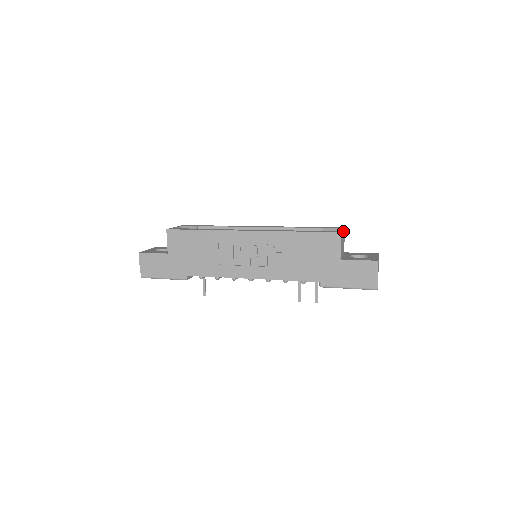
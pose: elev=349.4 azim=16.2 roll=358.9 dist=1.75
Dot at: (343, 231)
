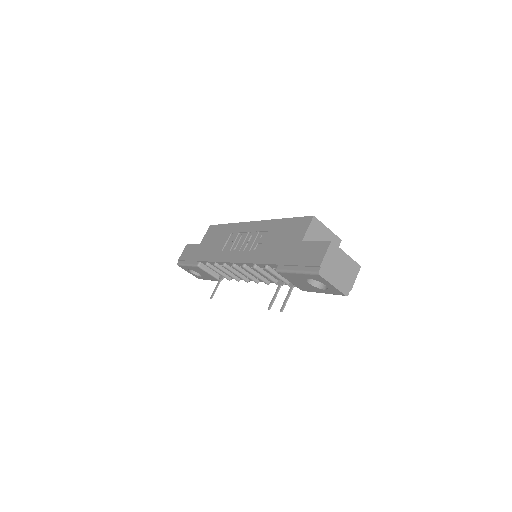
Dot at: (332, 234)
